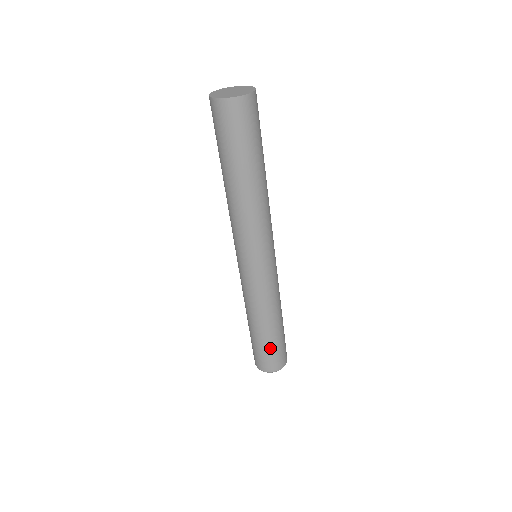
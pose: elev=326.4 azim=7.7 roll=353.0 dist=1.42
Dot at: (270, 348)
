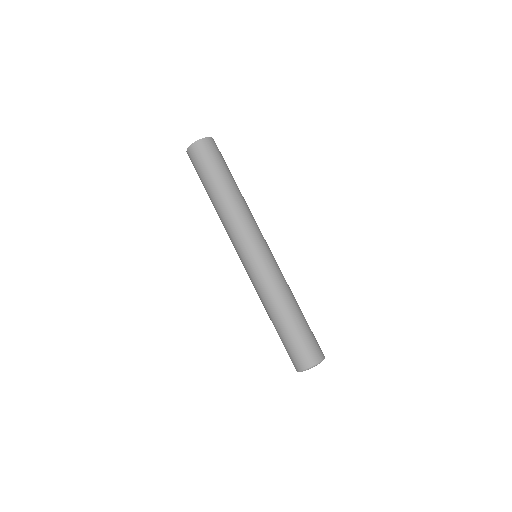
Dot at: (303, 333)
